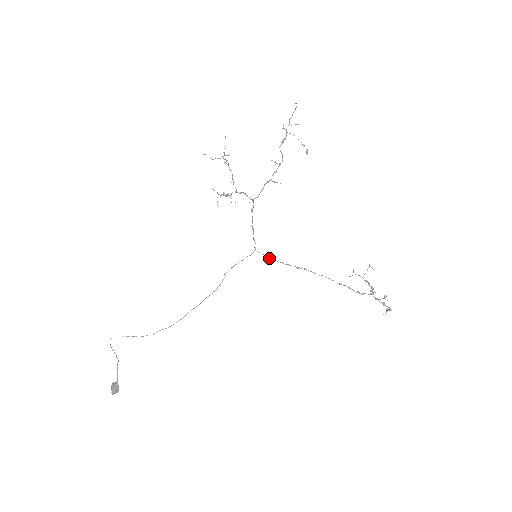
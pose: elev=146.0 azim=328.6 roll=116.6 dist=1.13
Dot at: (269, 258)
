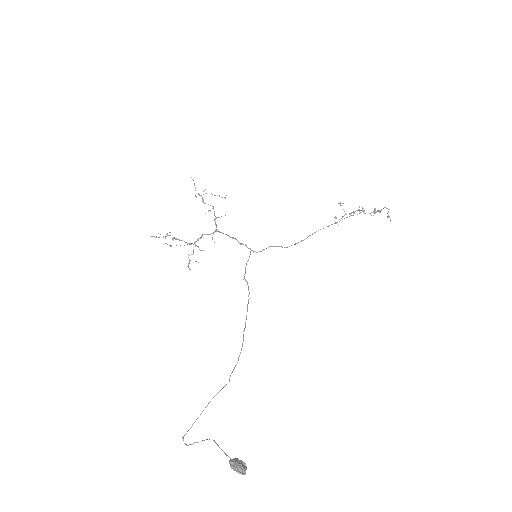
Dot at: occluded
